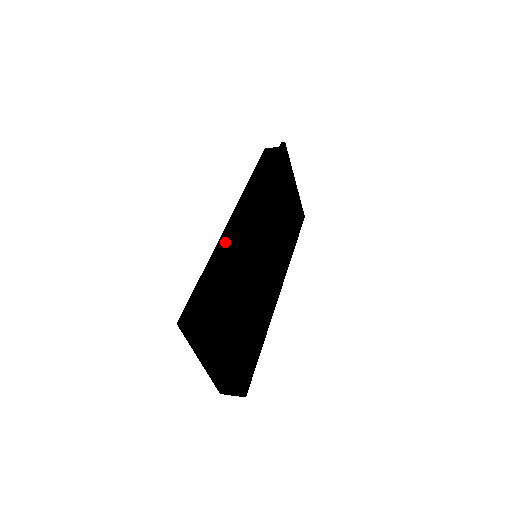
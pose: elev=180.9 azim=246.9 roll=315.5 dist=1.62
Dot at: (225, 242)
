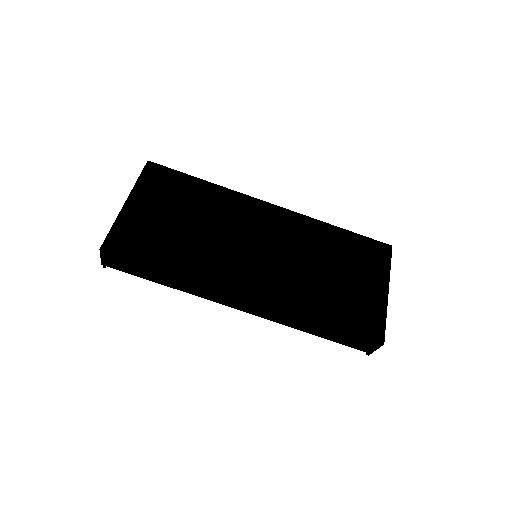
Dot at: occluded
